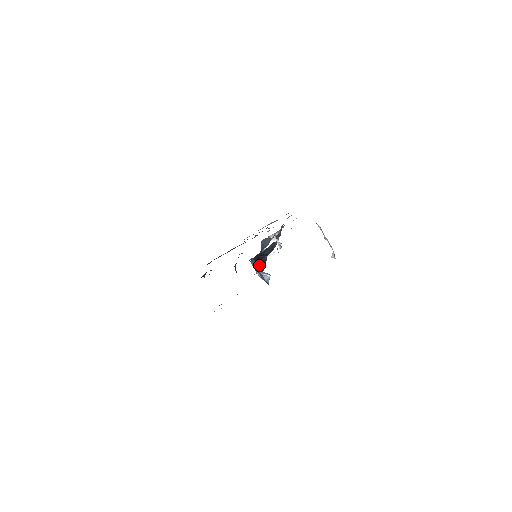
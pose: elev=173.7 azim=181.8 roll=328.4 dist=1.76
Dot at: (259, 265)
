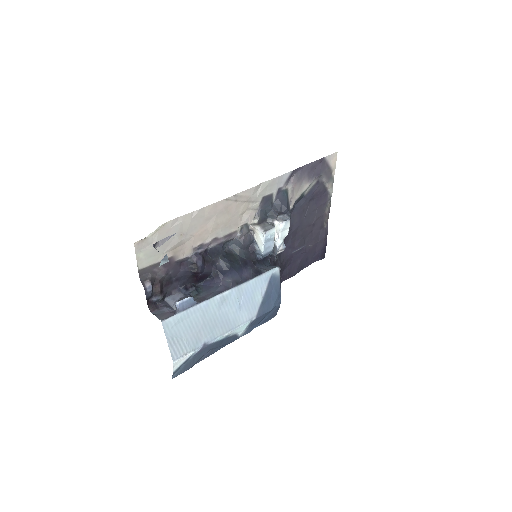
Dot at: (214, 281)
